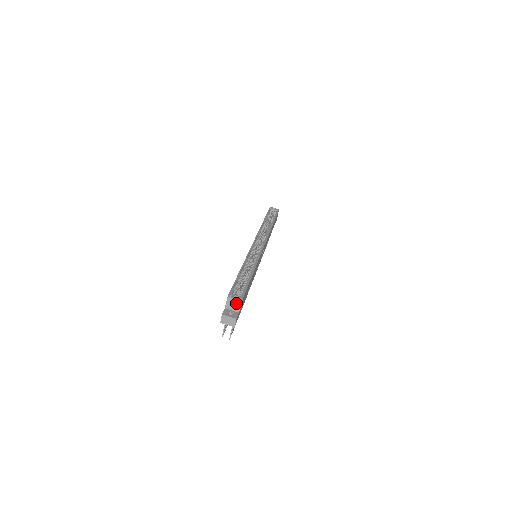
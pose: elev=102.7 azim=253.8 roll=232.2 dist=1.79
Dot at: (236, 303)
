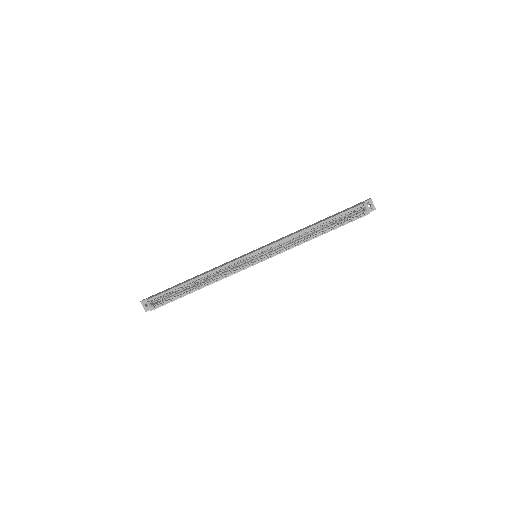
Dot at: (150, 307)
